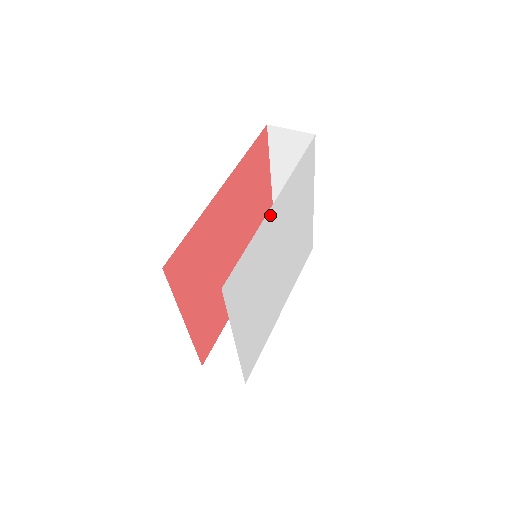
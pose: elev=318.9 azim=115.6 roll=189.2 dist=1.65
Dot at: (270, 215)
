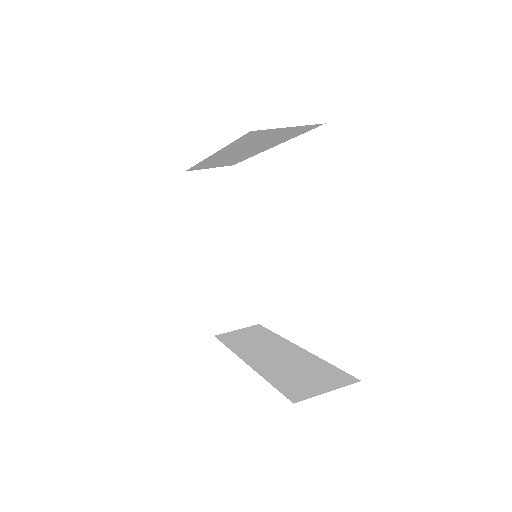
Dot at: occluded
